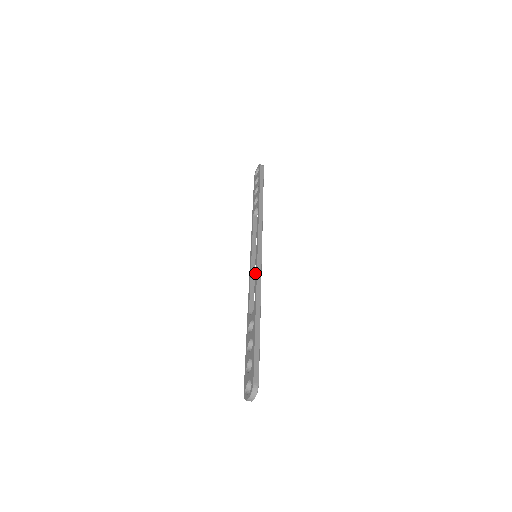
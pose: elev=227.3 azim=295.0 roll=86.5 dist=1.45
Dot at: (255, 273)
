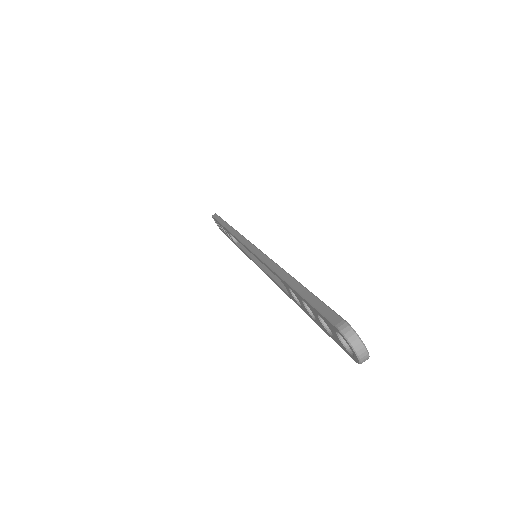
Dot at: occluded
